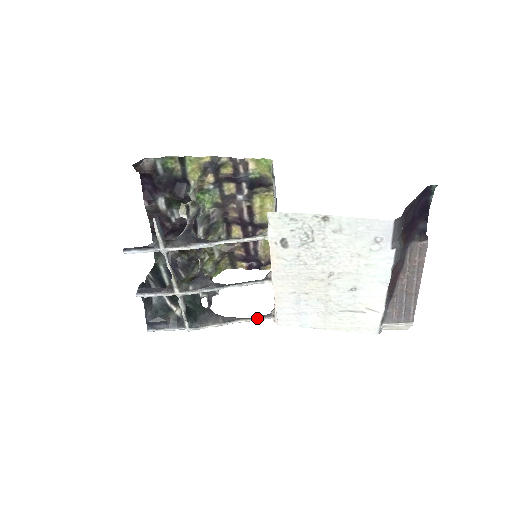
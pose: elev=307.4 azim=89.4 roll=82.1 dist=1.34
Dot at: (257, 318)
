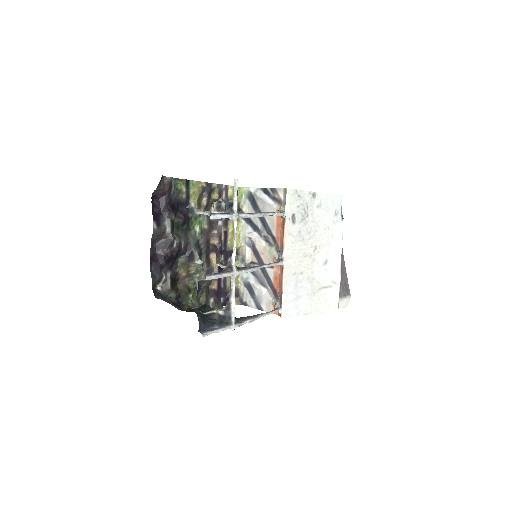
Dot at: (272, 311)
